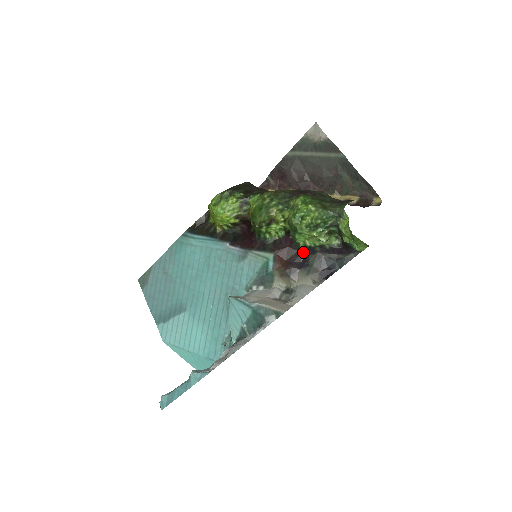
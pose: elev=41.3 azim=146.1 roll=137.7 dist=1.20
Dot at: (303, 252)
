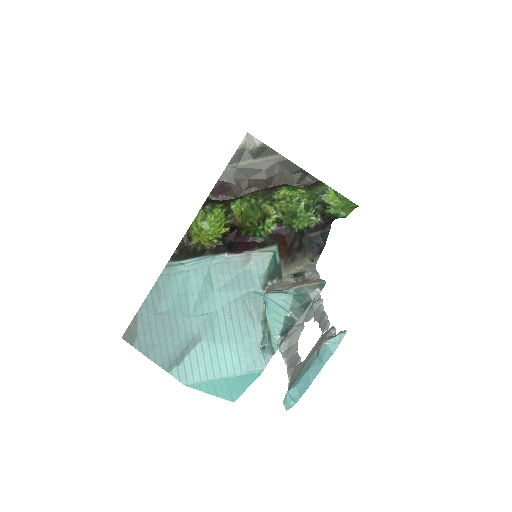
Dot at: (297, 236)
